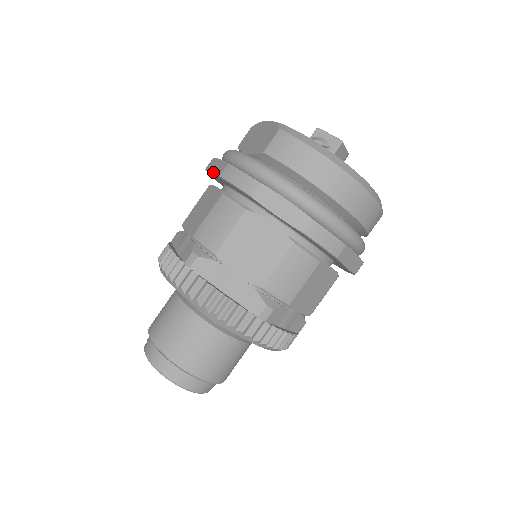
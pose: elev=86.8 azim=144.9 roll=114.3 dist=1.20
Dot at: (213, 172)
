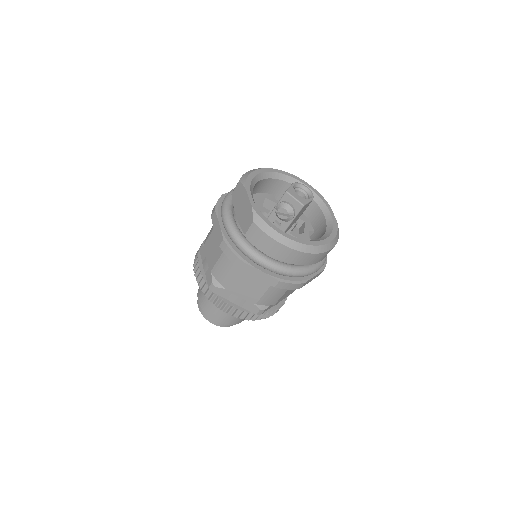
Dot at: (215, 233)
